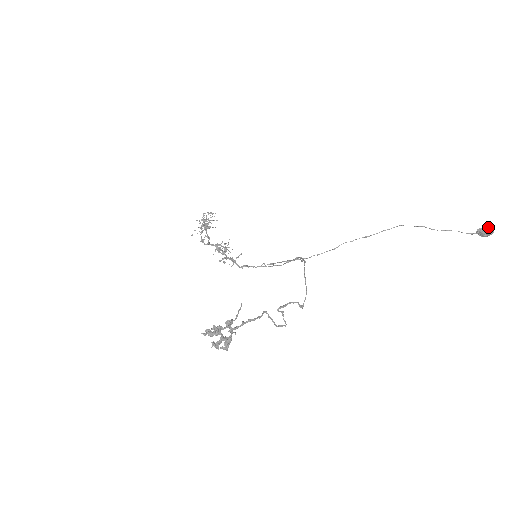
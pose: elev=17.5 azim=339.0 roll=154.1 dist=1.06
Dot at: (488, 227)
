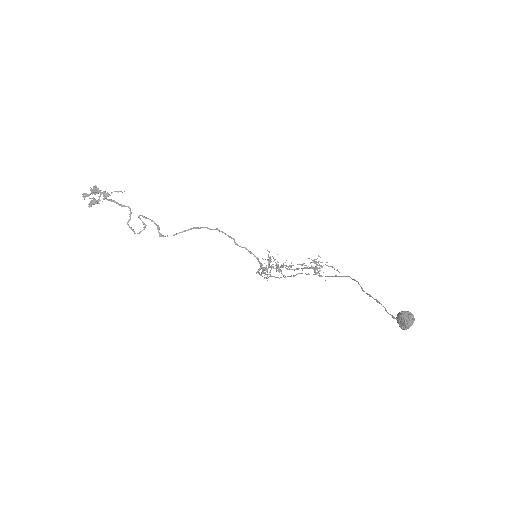
Dot at: occluded
